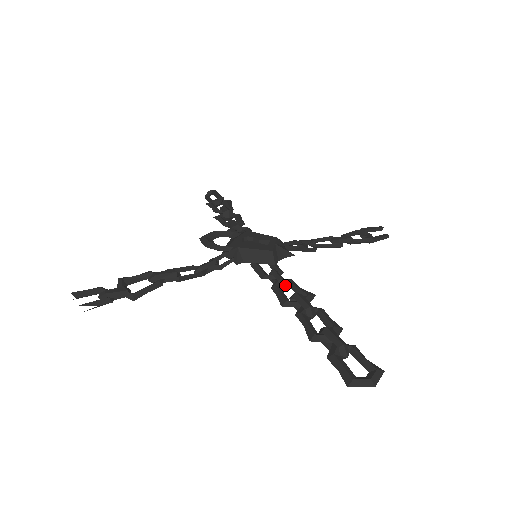
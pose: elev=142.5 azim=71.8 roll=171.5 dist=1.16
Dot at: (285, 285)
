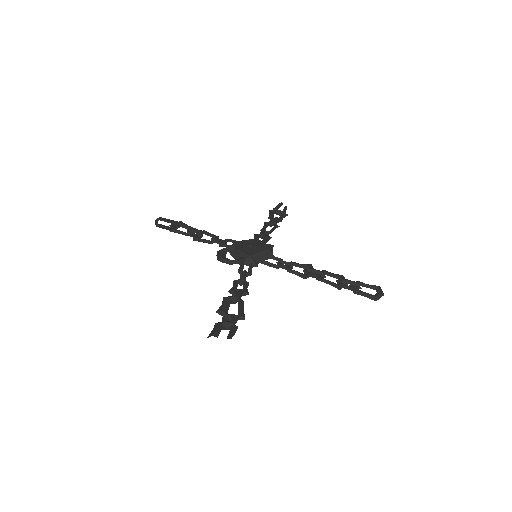
Dot at: (292, 266)
